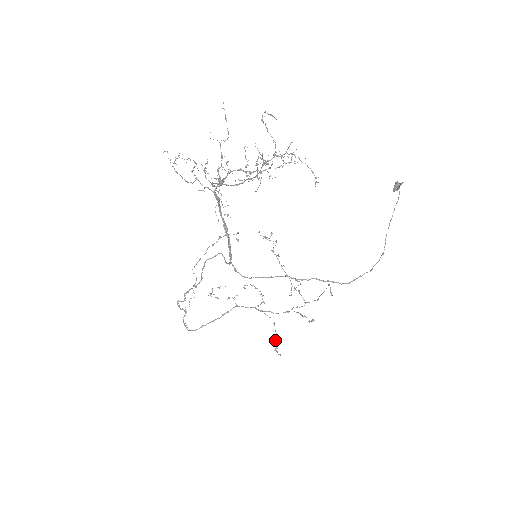
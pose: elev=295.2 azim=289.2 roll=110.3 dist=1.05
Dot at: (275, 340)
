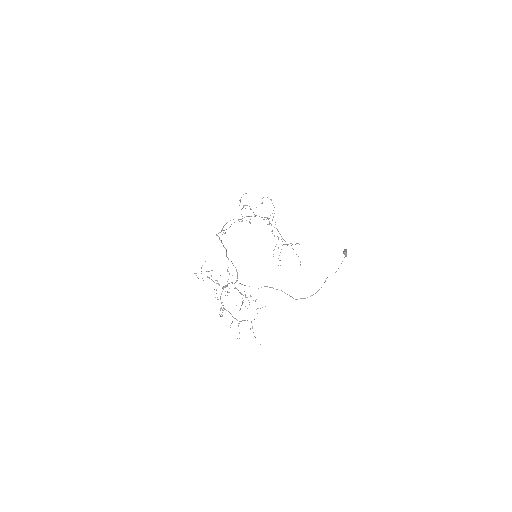
Dot at: occluded
